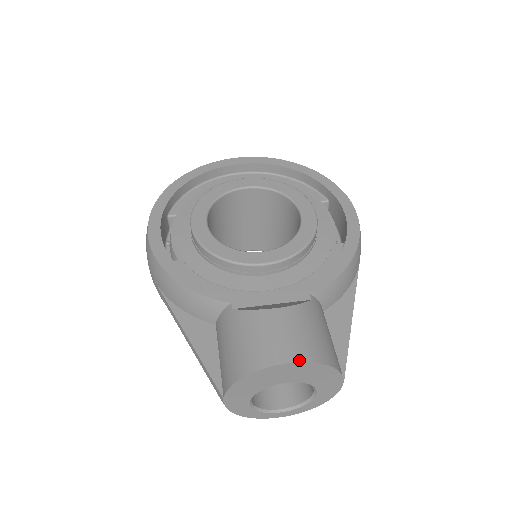
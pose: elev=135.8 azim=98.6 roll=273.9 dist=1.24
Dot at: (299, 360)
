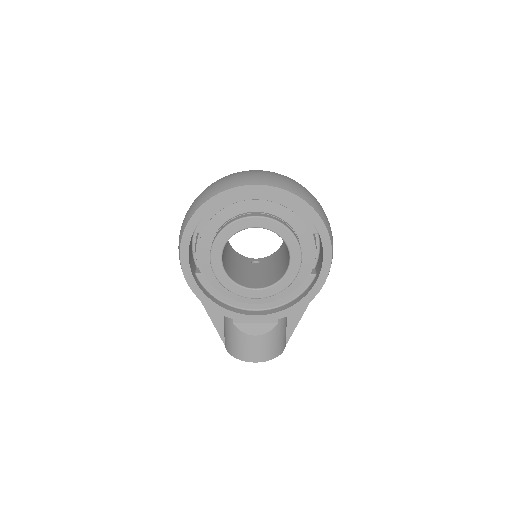
Dot at: (261, 361)
